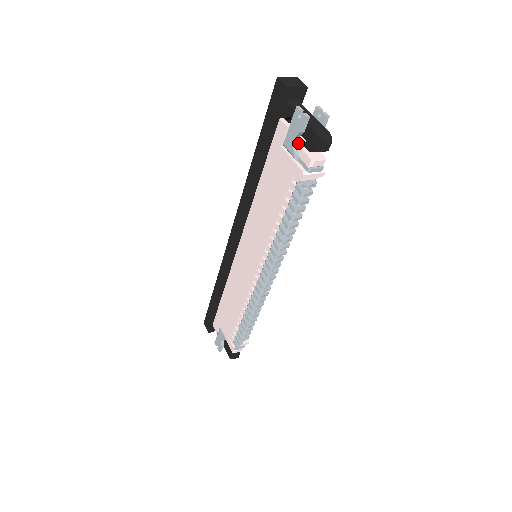
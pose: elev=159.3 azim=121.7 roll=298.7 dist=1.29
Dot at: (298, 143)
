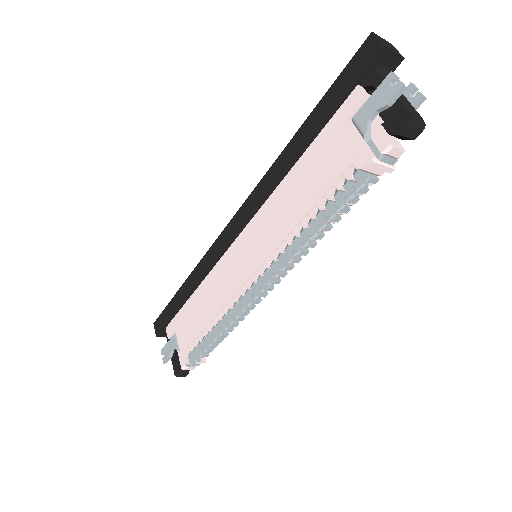
Dot at: (374, 120)
